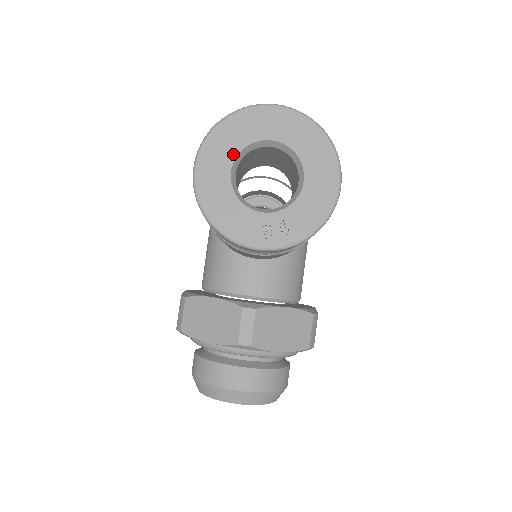
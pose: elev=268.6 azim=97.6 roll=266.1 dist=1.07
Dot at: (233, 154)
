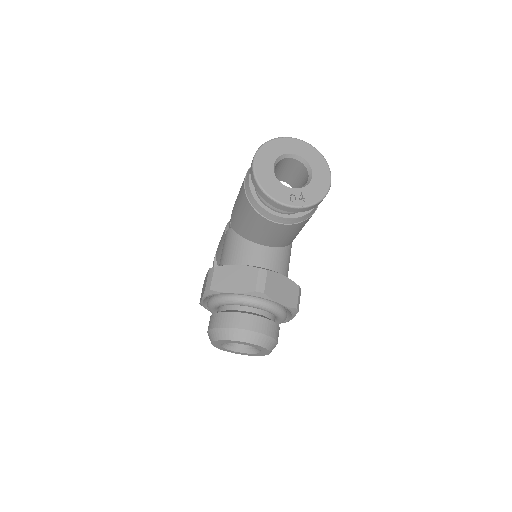
Dot at: (275, 157)
